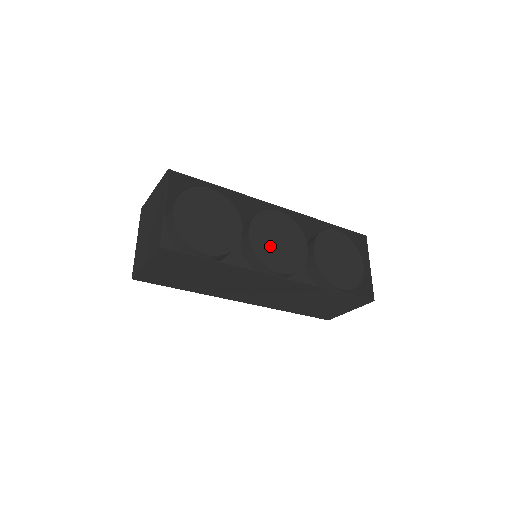
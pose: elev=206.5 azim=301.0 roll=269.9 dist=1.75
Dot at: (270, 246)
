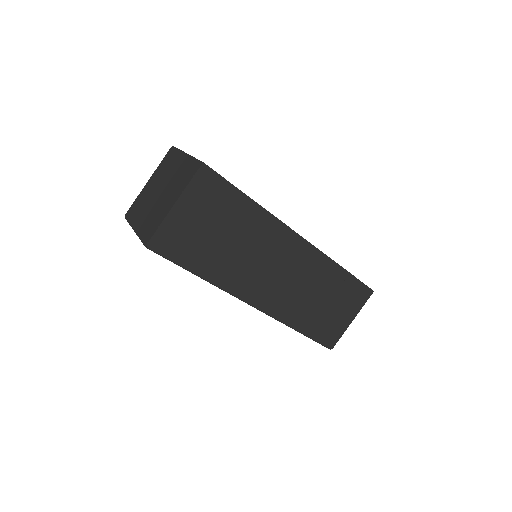
Dot at: occluded
